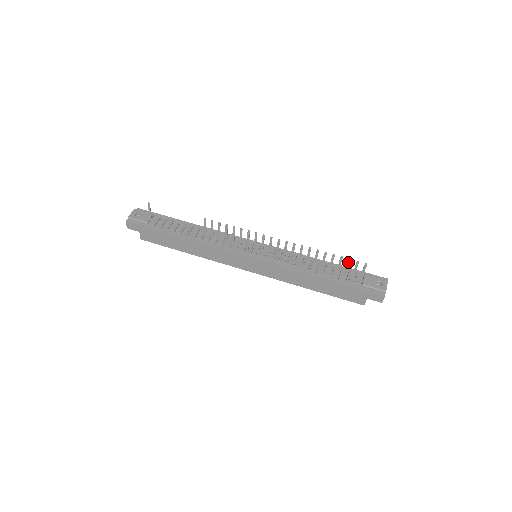
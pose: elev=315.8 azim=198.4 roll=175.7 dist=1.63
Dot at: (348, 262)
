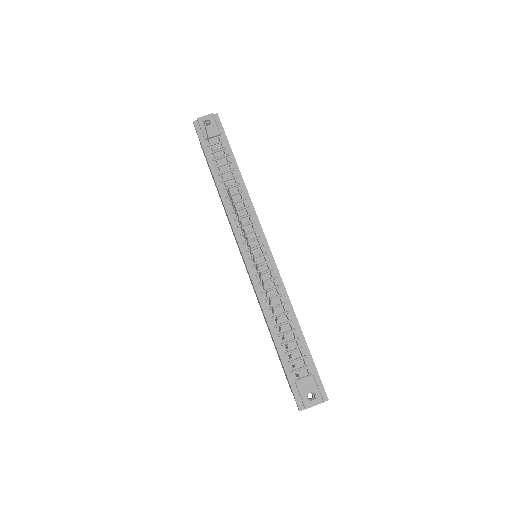
Dot at: (291, 355)
